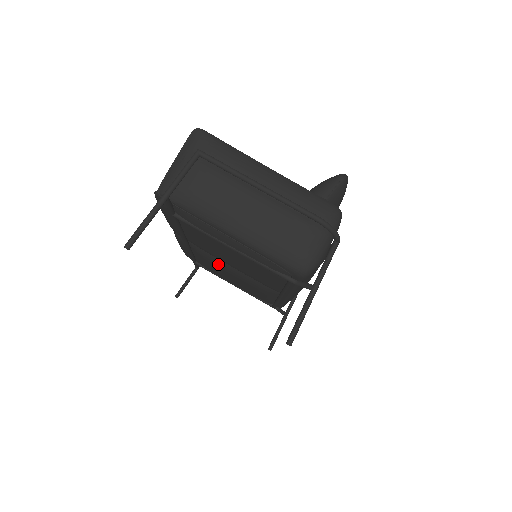
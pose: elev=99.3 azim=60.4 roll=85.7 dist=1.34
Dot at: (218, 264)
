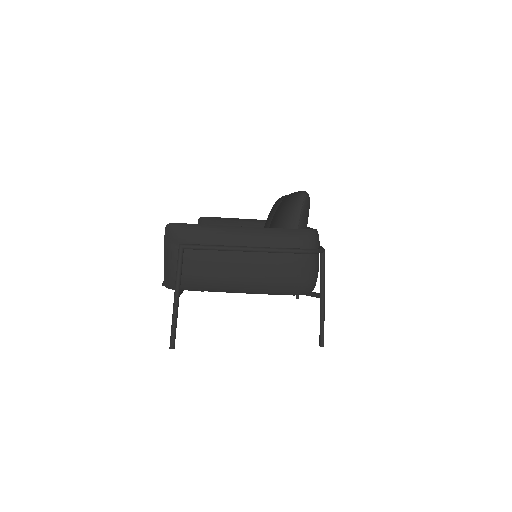
Dot at: occluded
